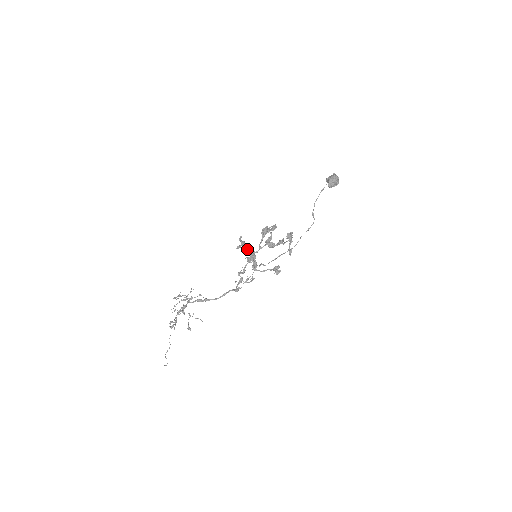
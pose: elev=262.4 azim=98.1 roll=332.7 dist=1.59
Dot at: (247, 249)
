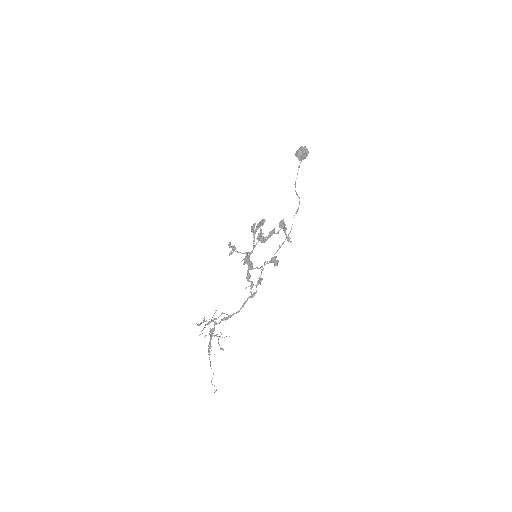
Dot at: (240, 252)
